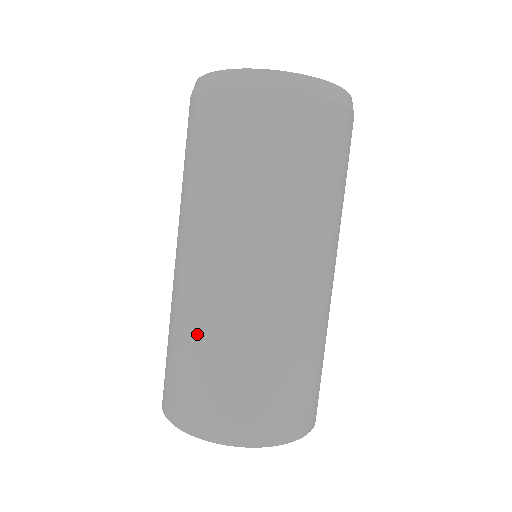
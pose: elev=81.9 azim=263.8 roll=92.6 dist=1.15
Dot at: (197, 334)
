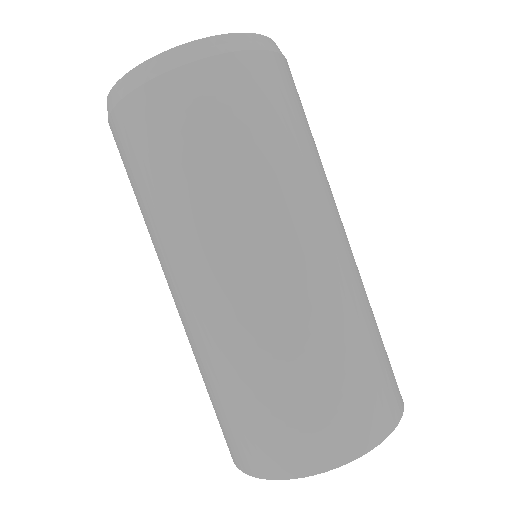
Dot at: (213, 368)
